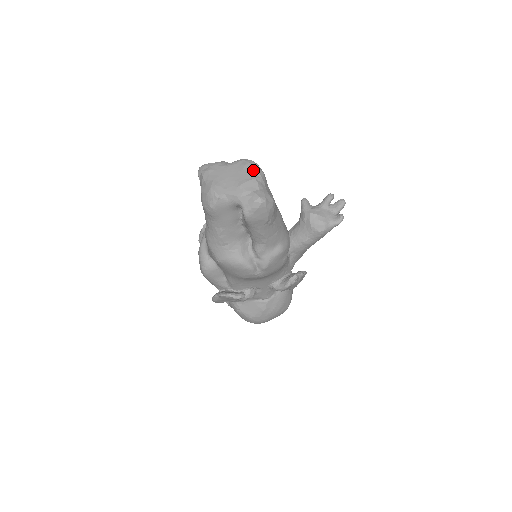
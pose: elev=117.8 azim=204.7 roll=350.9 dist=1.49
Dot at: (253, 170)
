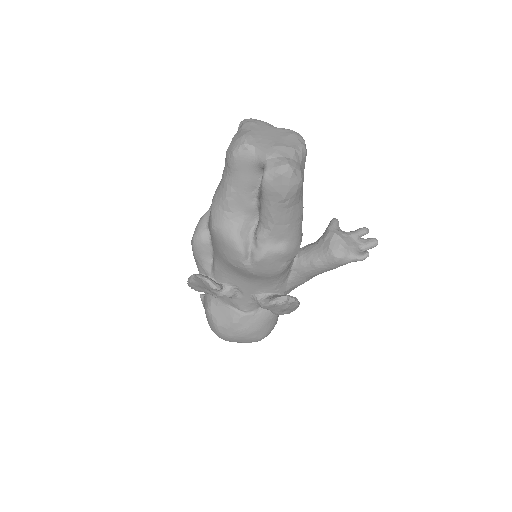
Dot at: (297, 141)
